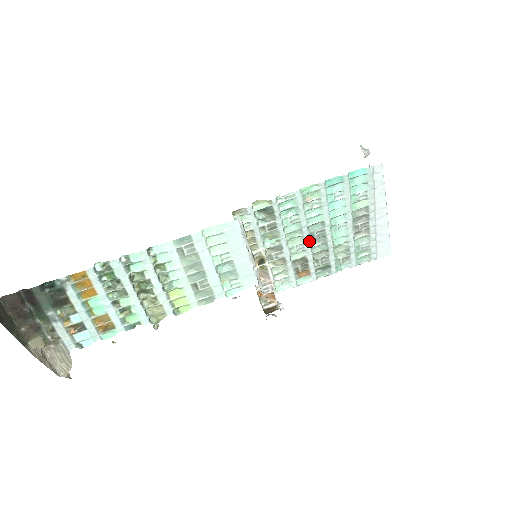
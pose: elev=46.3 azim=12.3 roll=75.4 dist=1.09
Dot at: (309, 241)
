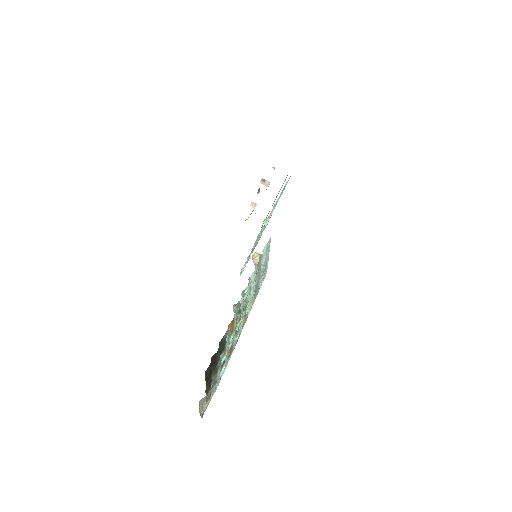
Dot at: occluded
